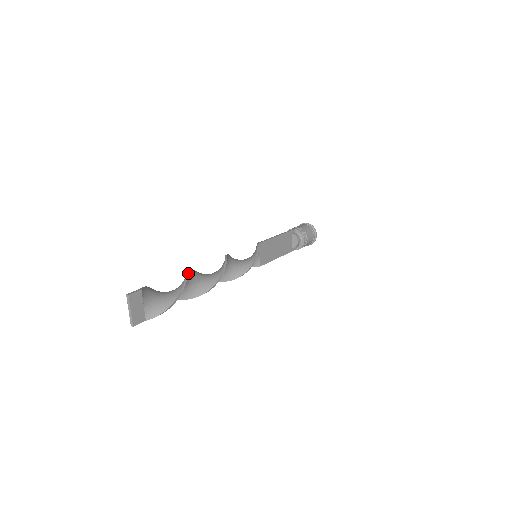
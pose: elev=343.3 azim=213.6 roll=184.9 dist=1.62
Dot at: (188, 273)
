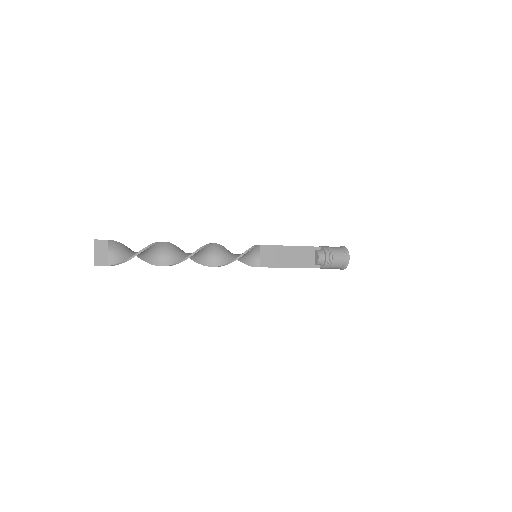
Dot at: (159, 242)
